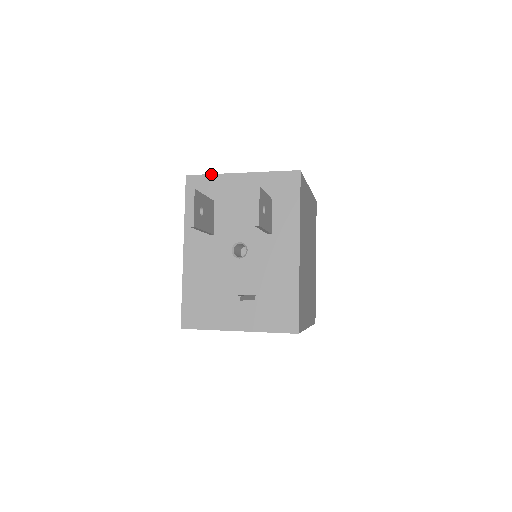
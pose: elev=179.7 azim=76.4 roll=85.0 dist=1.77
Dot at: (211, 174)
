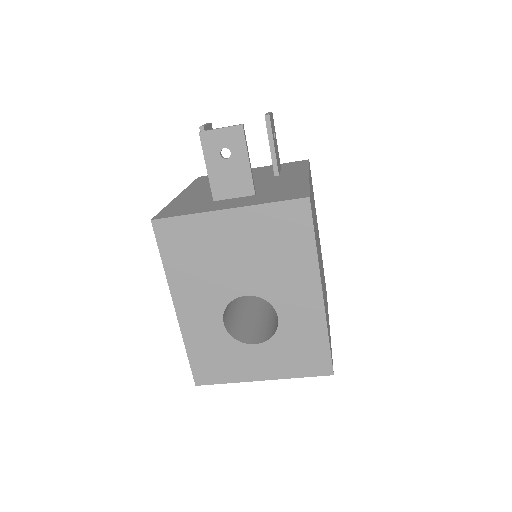
Dot at: occluded
